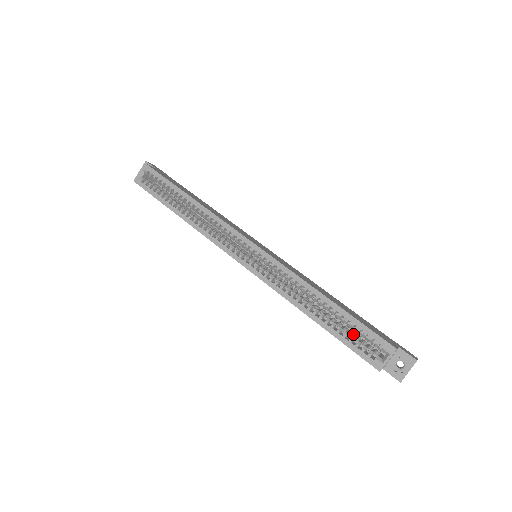
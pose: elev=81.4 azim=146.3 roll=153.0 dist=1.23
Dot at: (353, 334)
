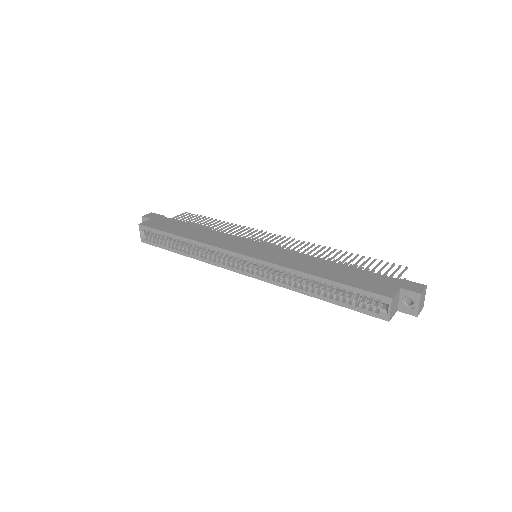
Dot at: (355, 296)
